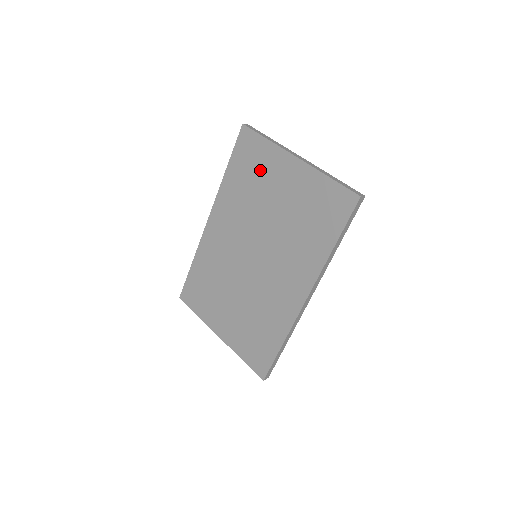
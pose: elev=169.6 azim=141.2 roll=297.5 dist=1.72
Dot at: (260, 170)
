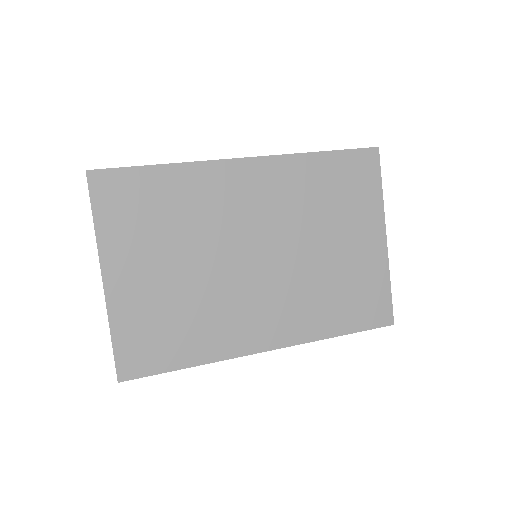
Dot at: (351, 201)
